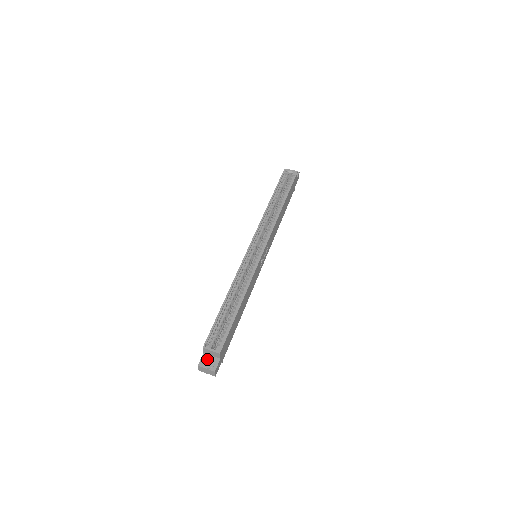
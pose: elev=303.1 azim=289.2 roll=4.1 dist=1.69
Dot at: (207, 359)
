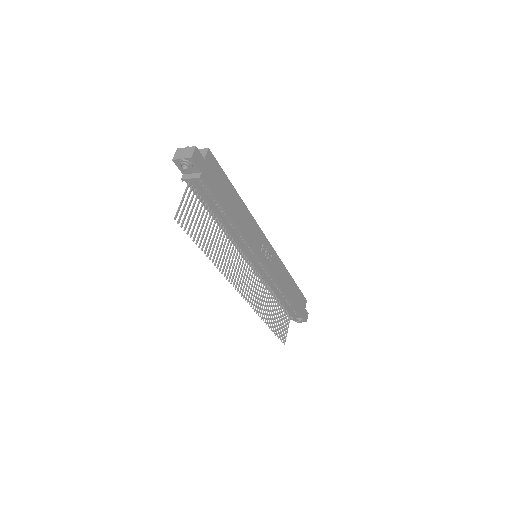
Dot at: occluded
